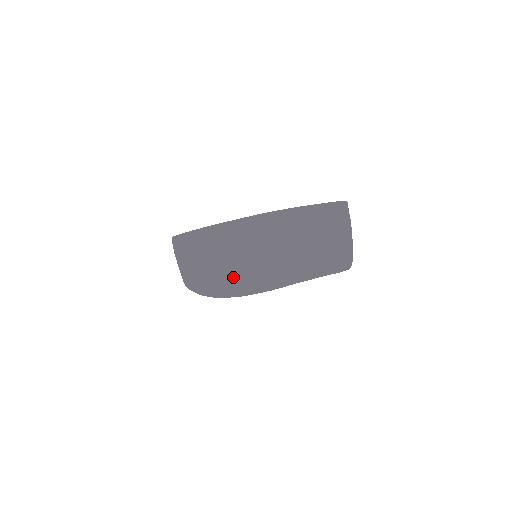
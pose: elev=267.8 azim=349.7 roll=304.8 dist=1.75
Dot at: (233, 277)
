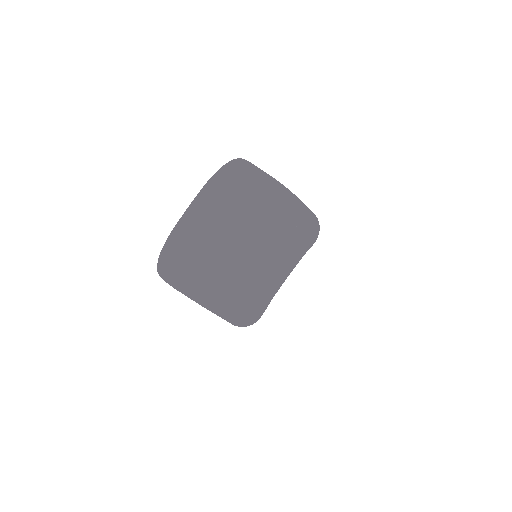
Dot at: occluded
